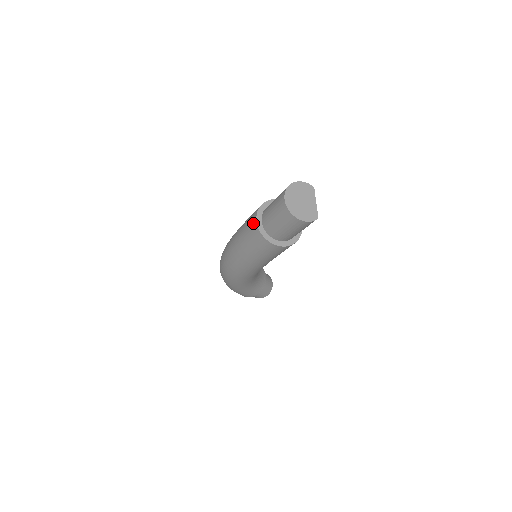
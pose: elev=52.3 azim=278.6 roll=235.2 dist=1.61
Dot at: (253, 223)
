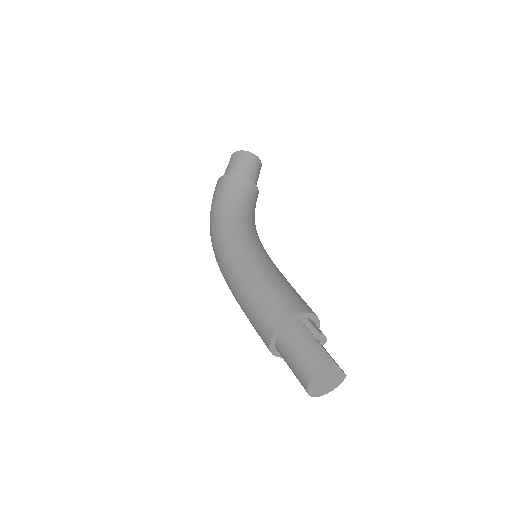
Dot at: occluded
